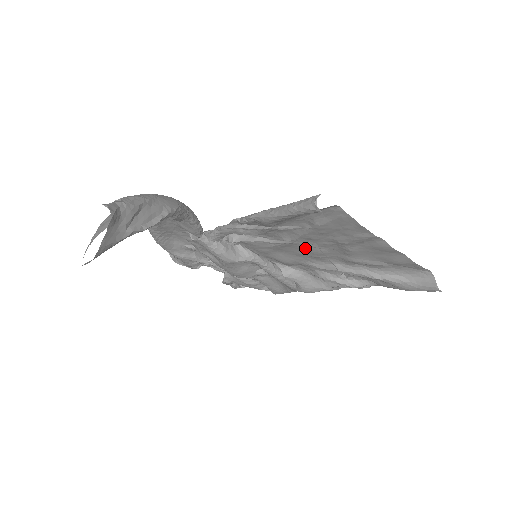
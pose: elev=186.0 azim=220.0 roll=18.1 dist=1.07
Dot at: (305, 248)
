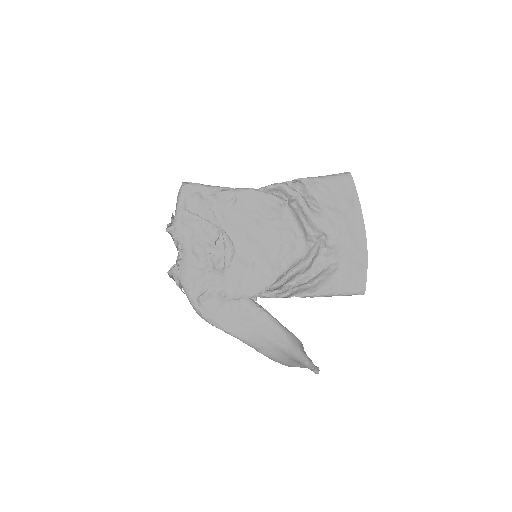
Dot at: (298, 246)
